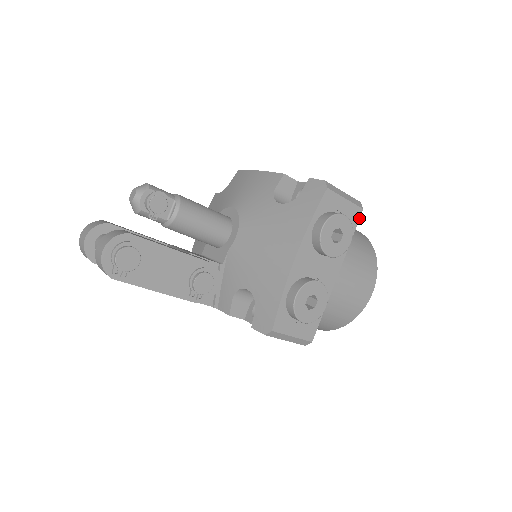
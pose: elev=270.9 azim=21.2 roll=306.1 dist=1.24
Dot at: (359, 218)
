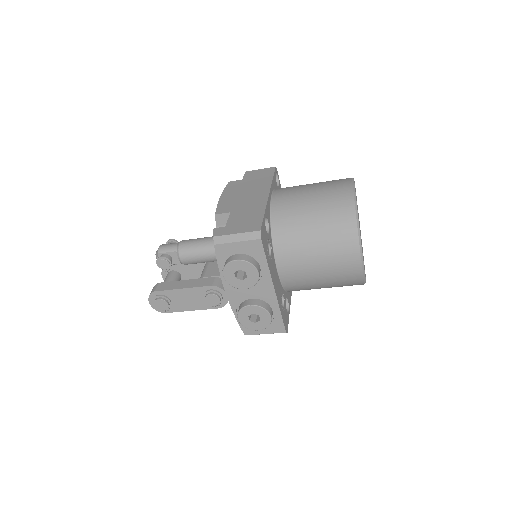
Dot at: (262, 246)
